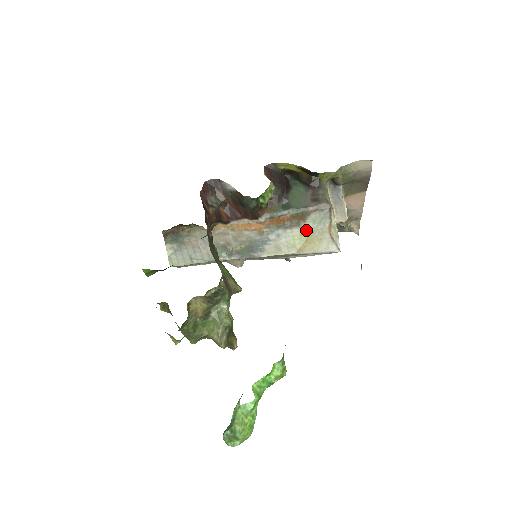
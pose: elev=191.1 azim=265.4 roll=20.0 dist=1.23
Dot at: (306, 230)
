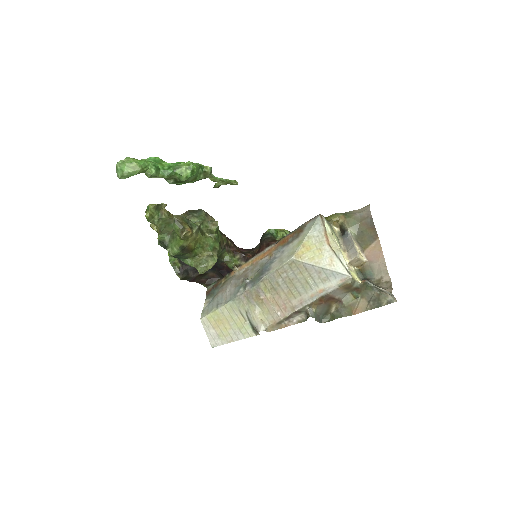
Dot at: (303, 237)
